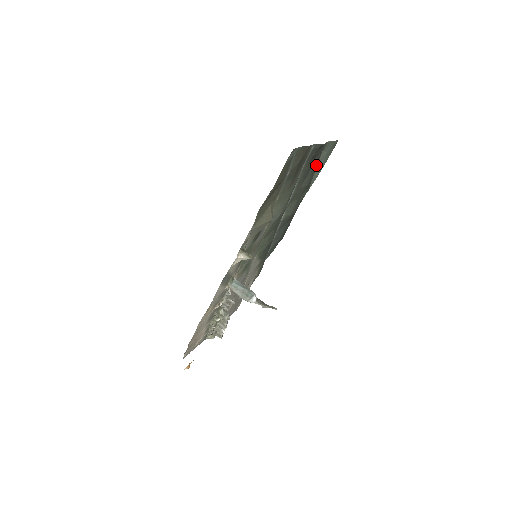
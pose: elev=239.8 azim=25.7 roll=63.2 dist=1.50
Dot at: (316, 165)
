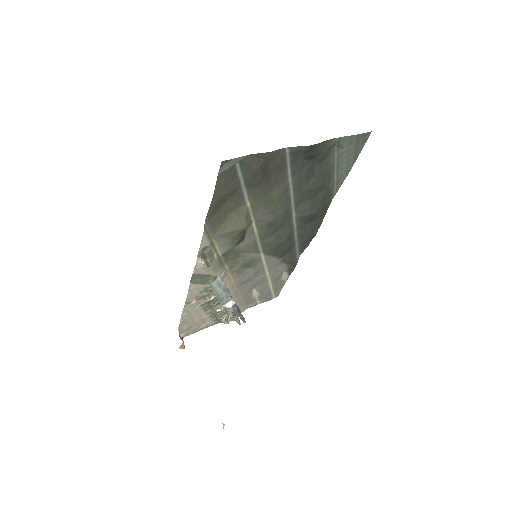
Dot at: (327, 164)
